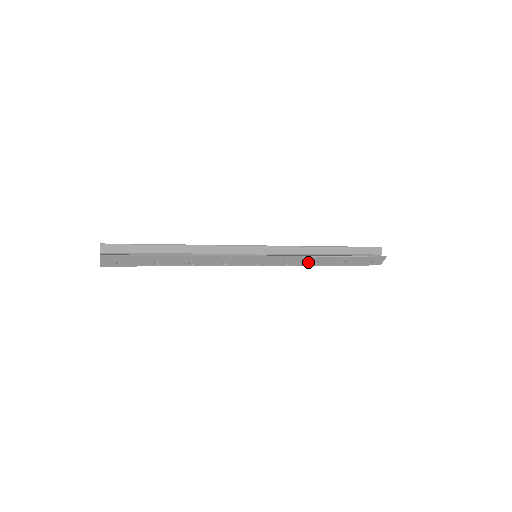
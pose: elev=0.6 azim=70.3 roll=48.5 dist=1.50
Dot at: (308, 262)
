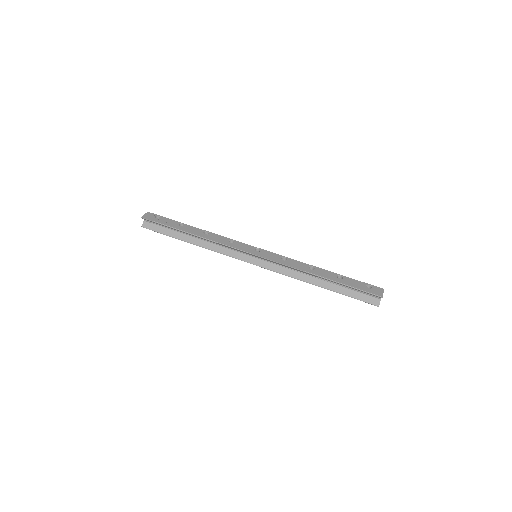
Dot at: occluded
